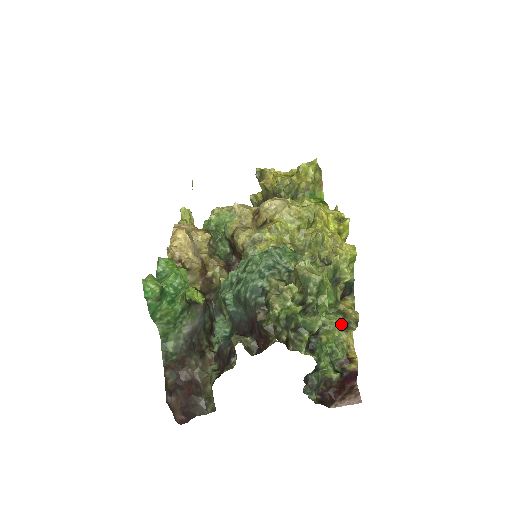
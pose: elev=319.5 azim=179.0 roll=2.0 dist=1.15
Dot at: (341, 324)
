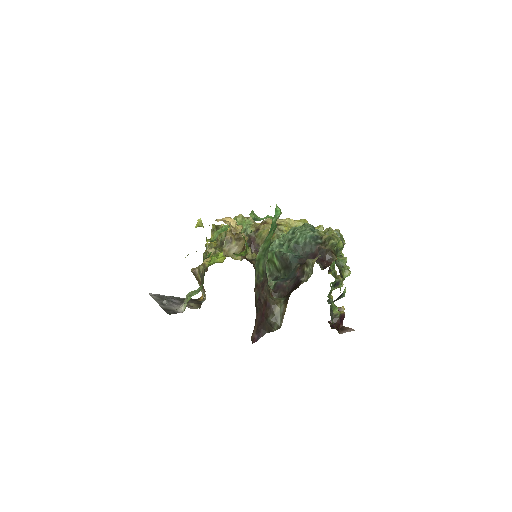
Dot at: (336, 282)
